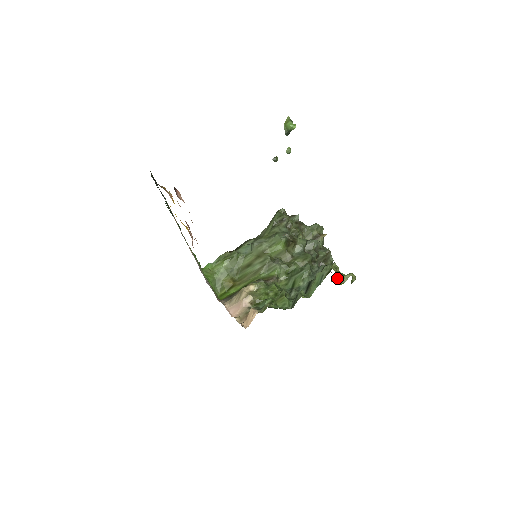
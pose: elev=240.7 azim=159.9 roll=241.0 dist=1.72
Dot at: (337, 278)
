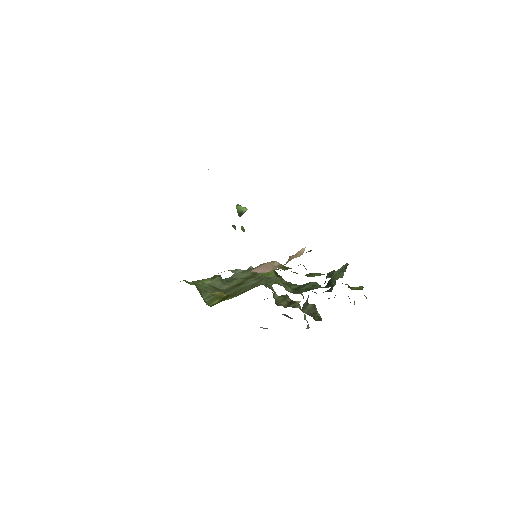
Dot at: (351, 289)
